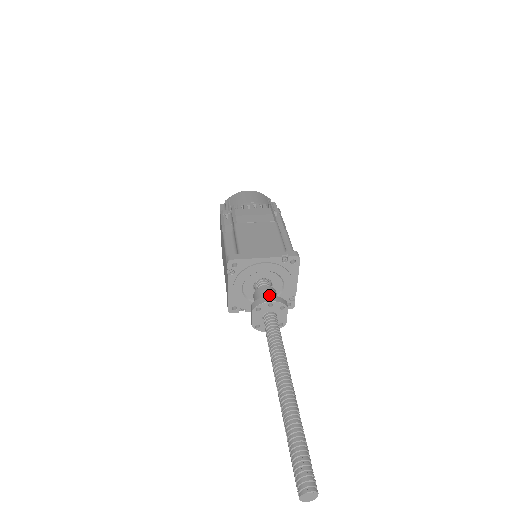
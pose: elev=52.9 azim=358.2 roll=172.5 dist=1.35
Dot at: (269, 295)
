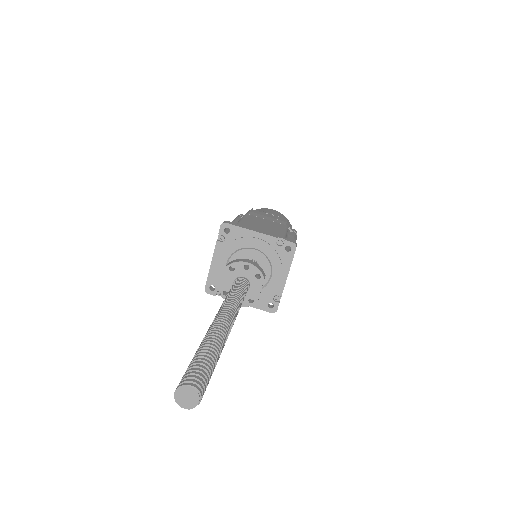
Dot at: occluded
